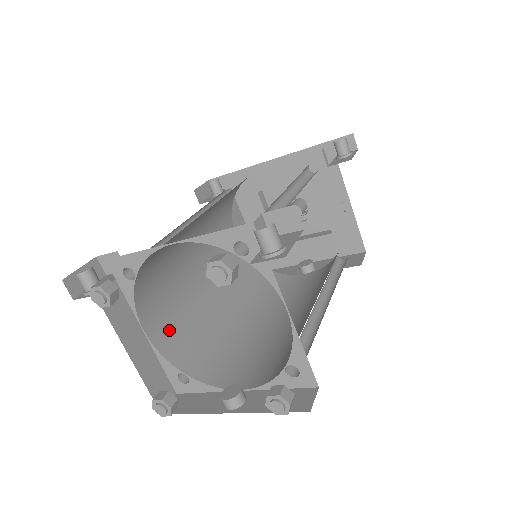
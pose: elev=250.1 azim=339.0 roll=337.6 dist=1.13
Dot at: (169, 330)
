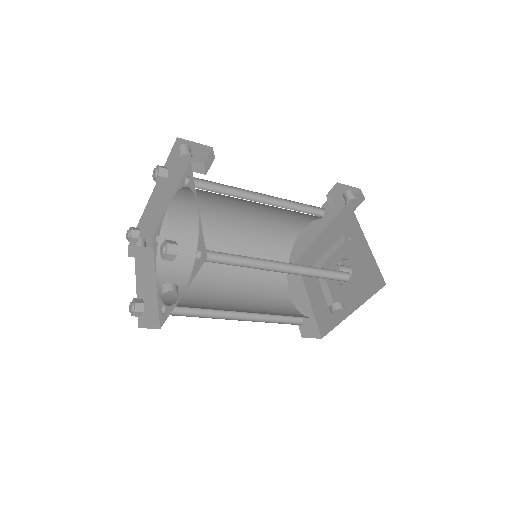
Dot at: occluded
